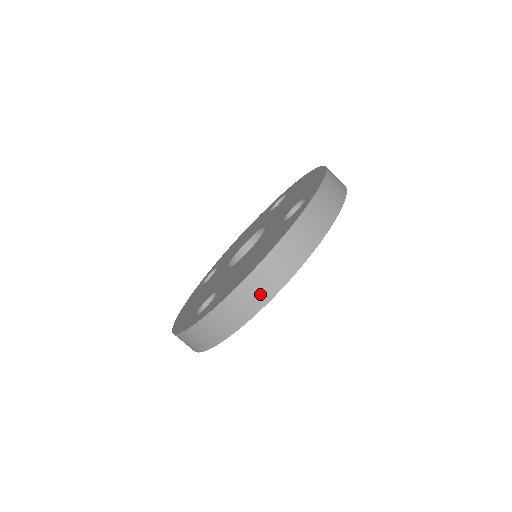
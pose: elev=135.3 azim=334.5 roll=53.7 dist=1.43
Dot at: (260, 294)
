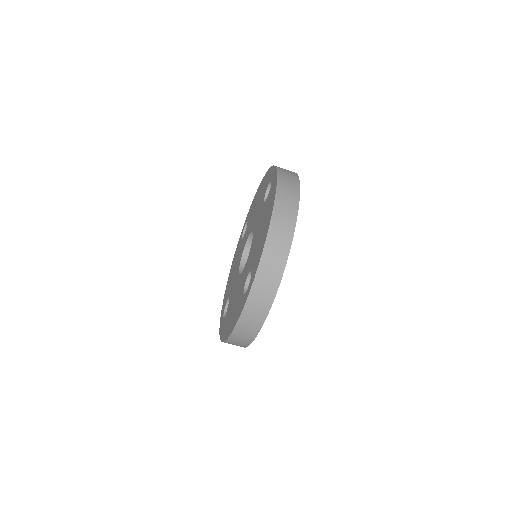
Dot at: (285, 230)
